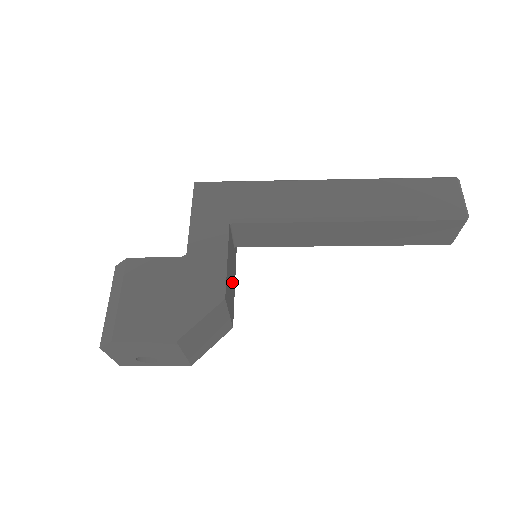
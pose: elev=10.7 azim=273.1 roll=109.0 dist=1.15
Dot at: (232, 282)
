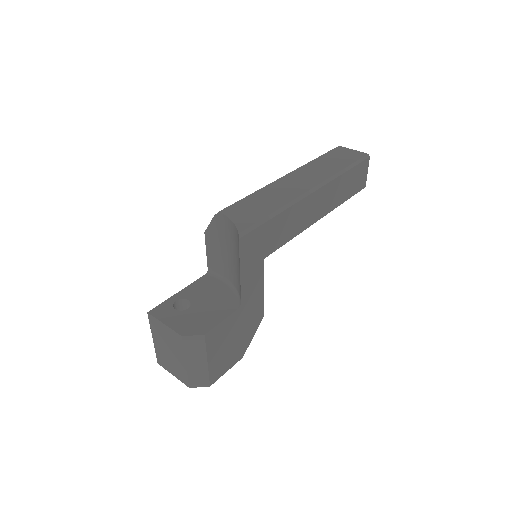
Dot at: occluded
